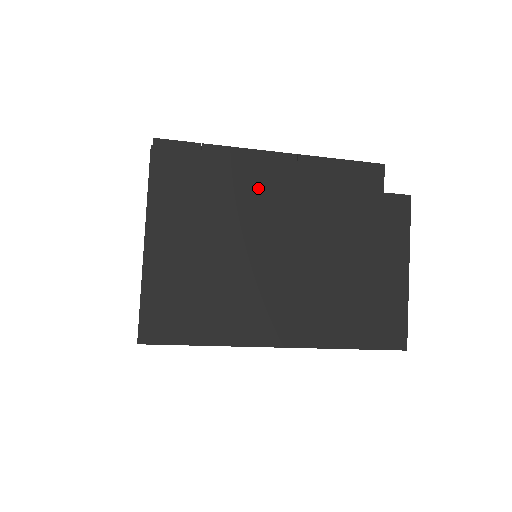
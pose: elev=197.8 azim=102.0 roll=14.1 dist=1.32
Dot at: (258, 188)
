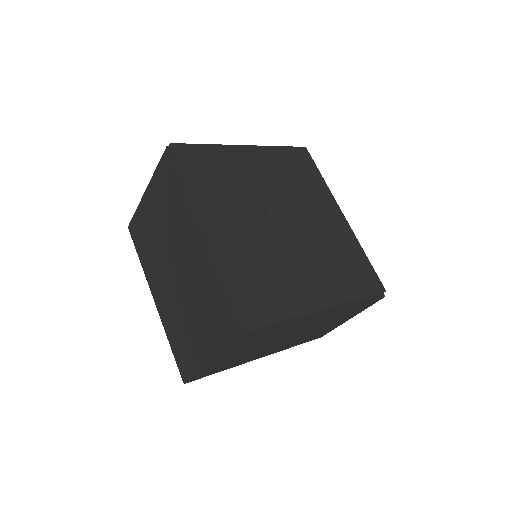
Dot at: (301, 324)
